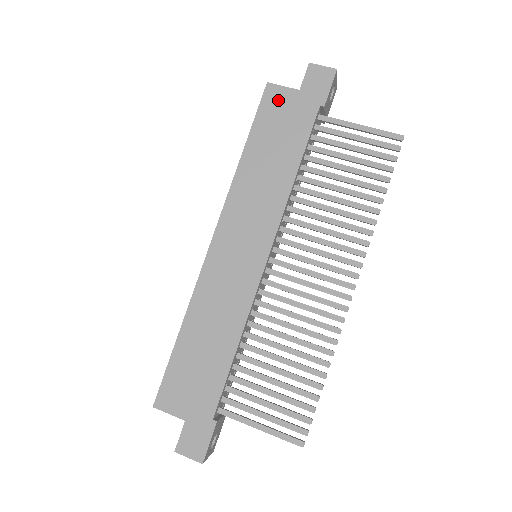
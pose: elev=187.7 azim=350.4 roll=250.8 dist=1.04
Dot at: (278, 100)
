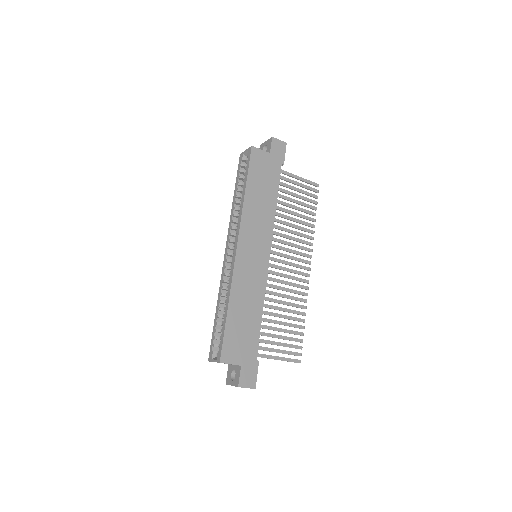
Dot at: (260, 158)
